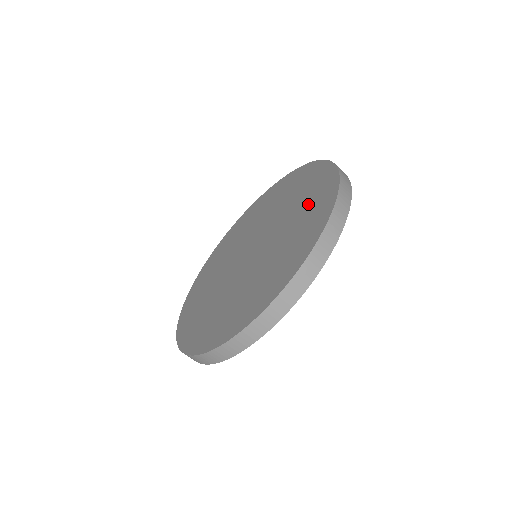
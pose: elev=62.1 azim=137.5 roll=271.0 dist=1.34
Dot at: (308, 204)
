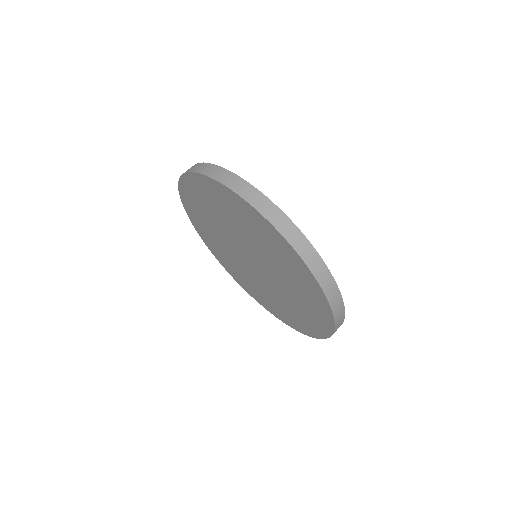
Dot at: (286, 264)
